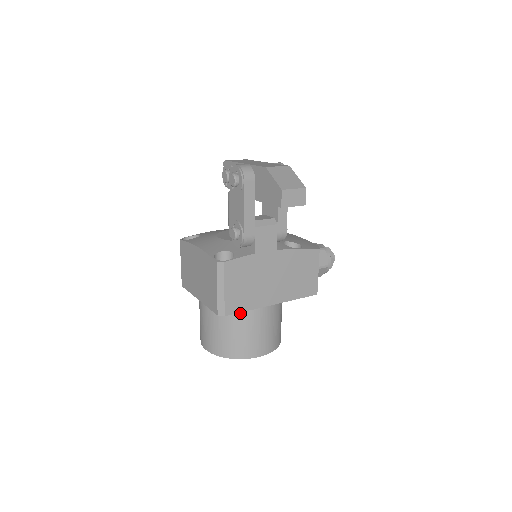
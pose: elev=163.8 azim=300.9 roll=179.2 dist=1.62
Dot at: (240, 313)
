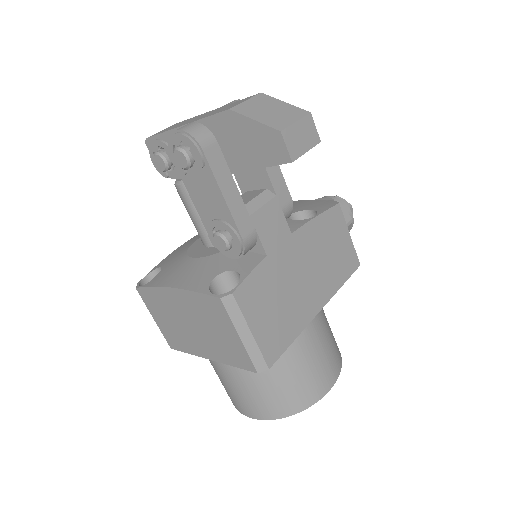
Dot at: occluded
